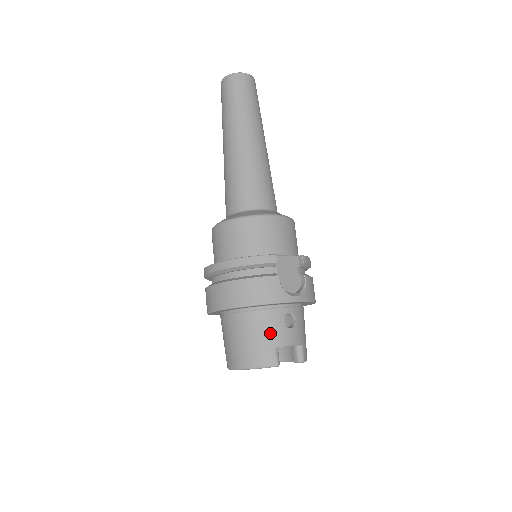
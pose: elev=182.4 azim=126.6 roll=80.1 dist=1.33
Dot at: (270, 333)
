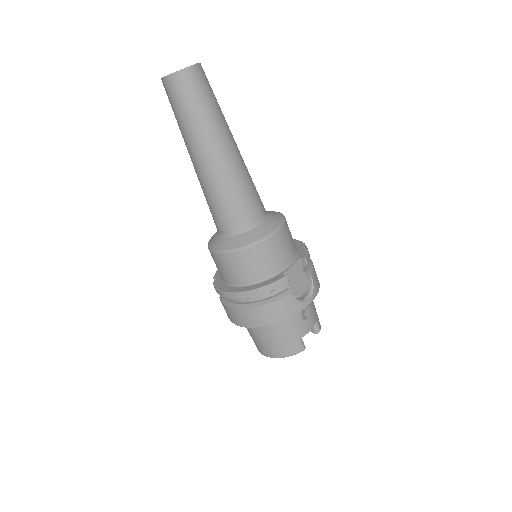
Dot at: (294, 331)
